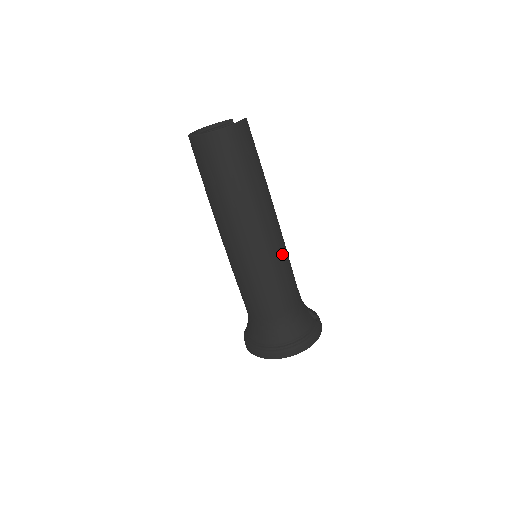
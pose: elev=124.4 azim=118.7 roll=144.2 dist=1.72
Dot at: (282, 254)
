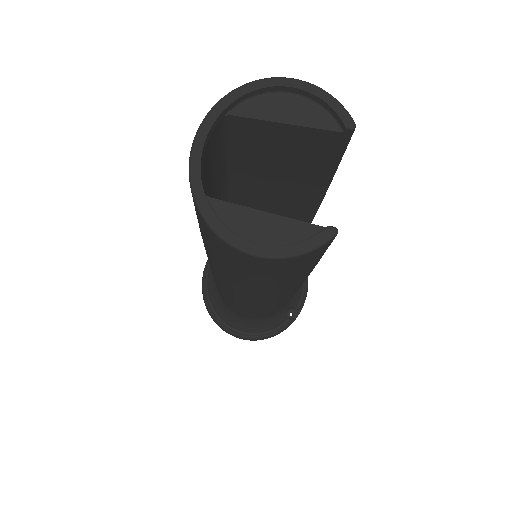
Dot at: (276, 305)
